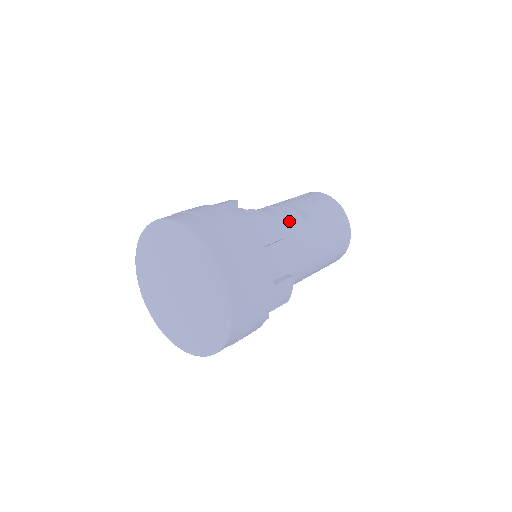
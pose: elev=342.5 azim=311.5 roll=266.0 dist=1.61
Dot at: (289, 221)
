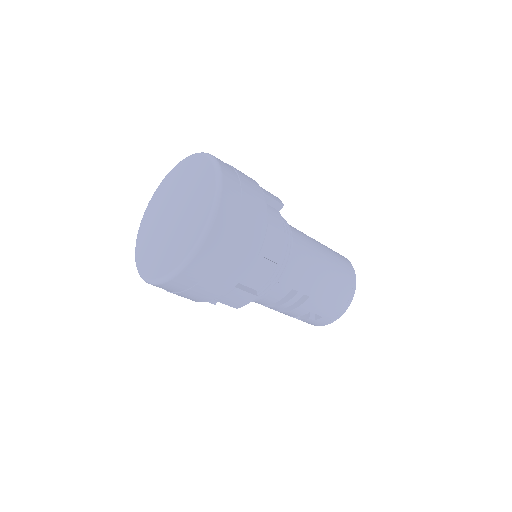
Dot at: (293, 227)
